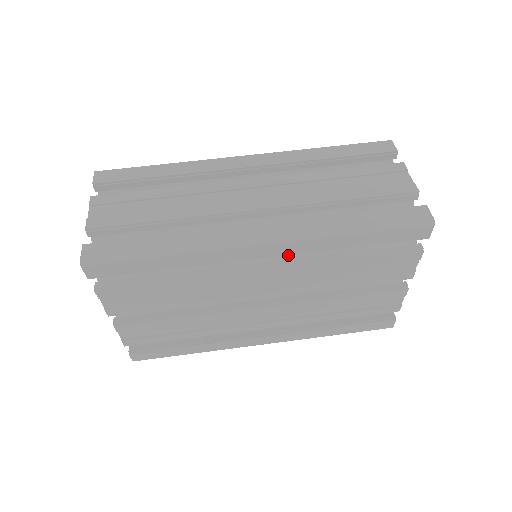
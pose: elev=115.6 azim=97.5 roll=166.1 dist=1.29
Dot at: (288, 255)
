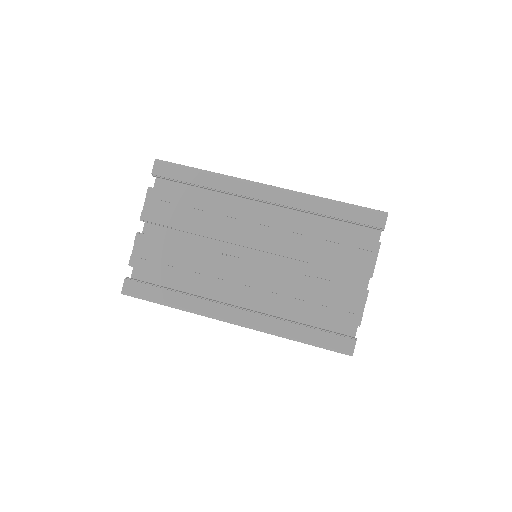
Dot at: occluded
